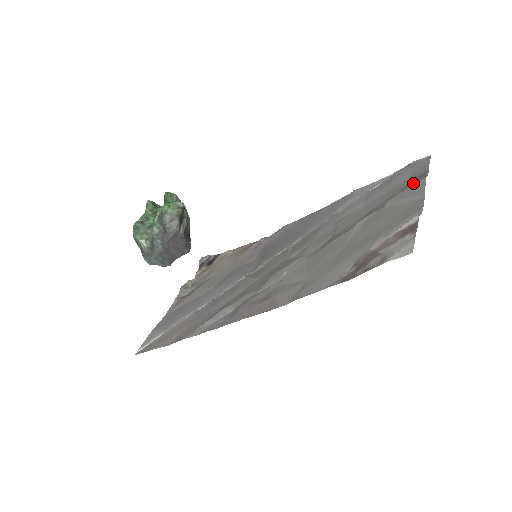
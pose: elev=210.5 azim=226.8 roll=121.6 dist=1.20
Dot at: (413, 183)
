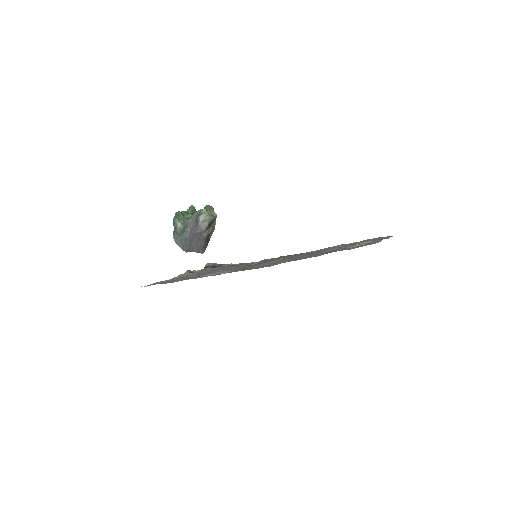
Dot at: occluded
